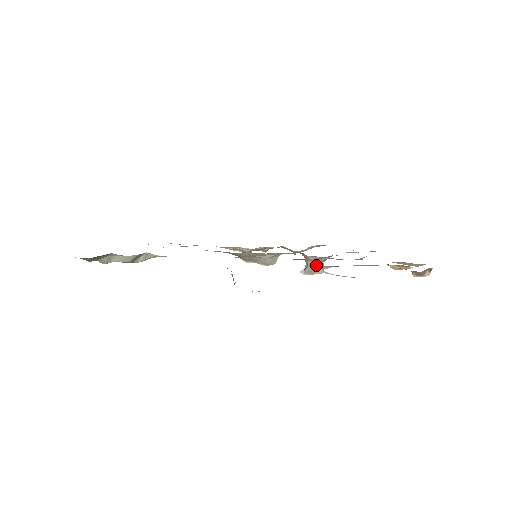
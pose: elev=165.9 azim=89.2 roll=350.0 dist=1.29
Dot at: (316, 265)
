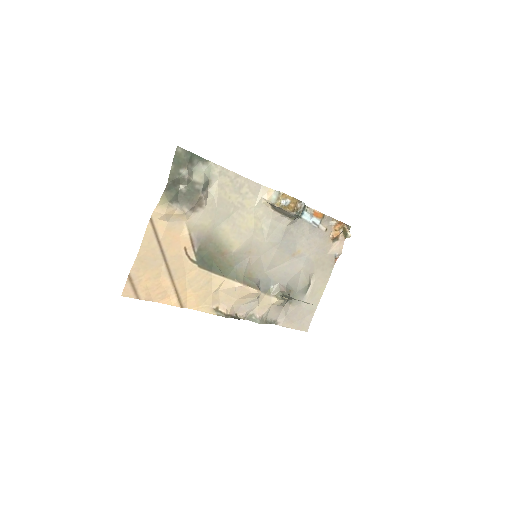
Dot at: (287, 294)
